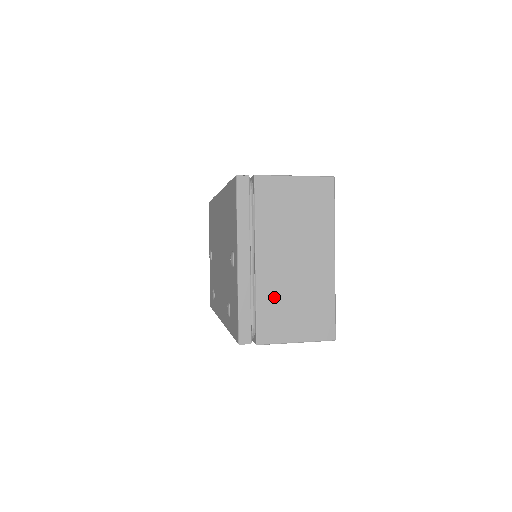
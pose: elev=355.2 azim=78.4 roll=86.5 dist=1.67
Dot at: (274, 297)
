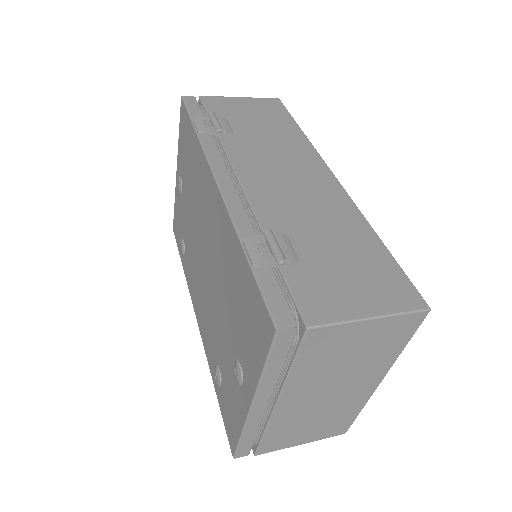
Dot at: (289, 424)
